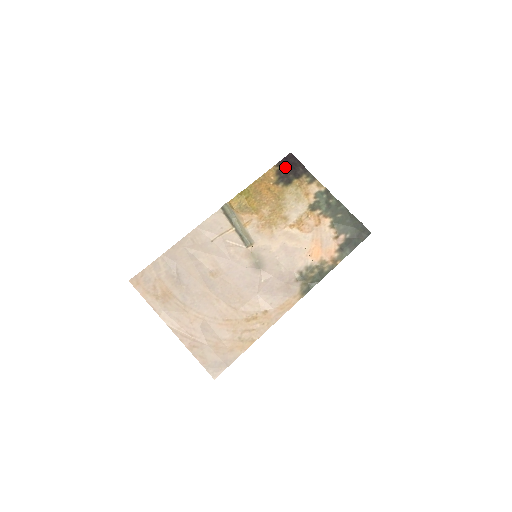
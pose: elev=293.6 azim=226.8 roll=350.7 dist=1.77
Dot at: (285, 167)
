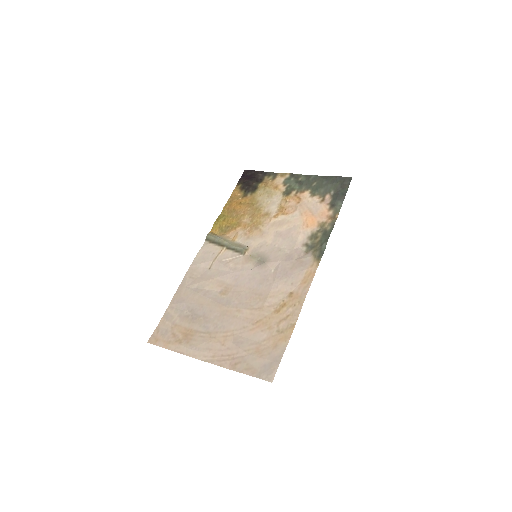
Dot at: (246, 181)
